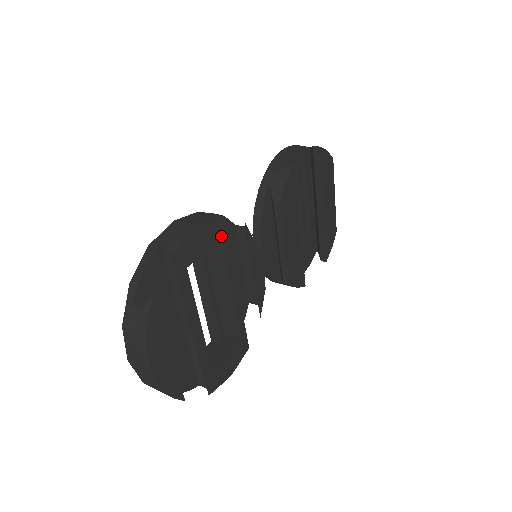
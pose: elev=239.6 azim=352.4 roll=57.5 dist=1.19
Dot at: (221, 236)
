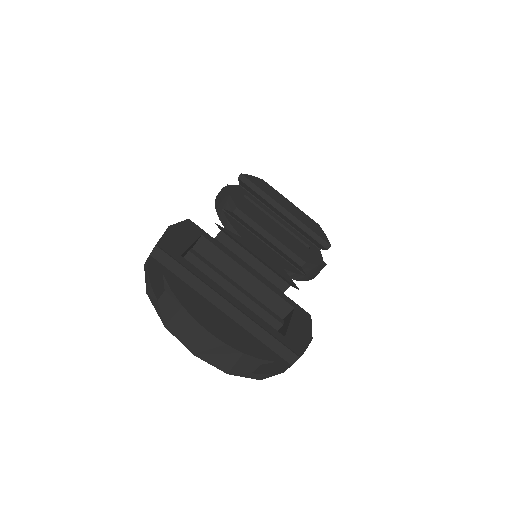
Dot at: (198, 233)
